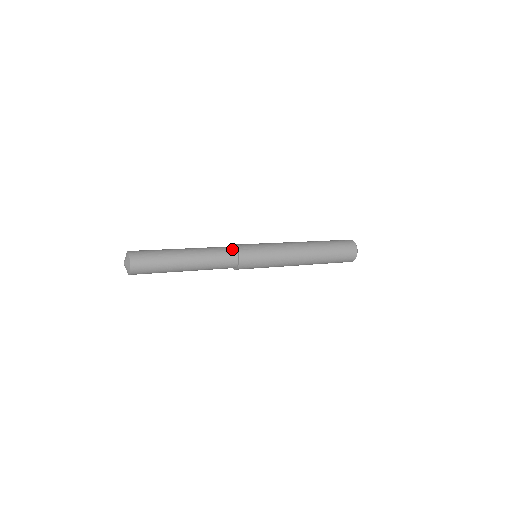
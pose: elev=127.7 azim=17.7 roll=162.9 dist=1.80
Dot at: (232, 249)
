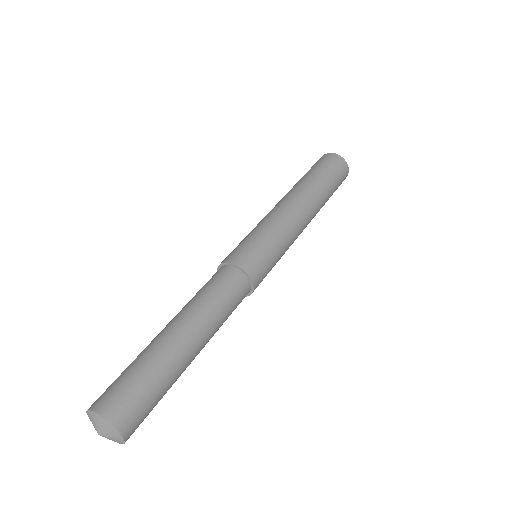
Dot at: (227, 271)
